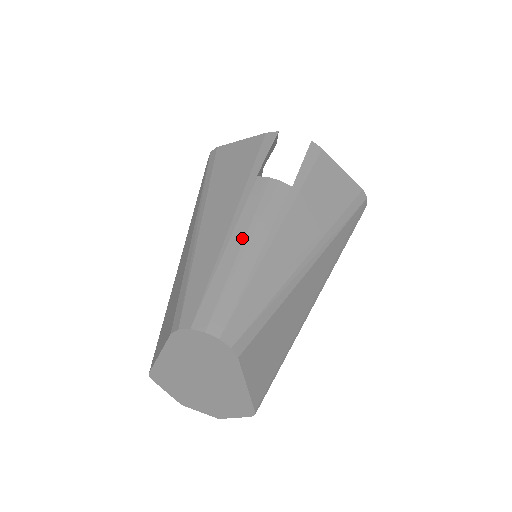
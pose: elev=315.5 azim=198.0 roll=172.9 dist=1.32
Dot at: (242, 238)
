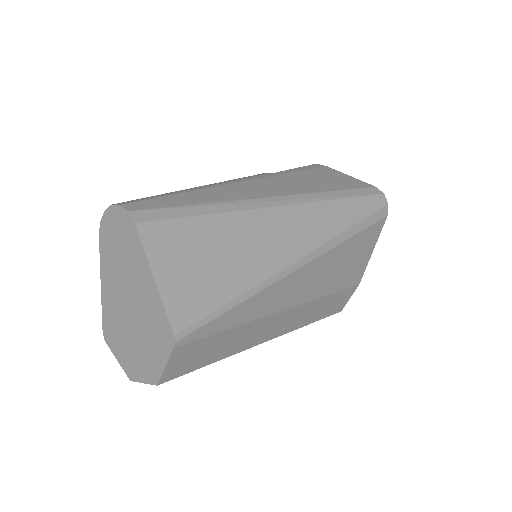
Dot at: occluded
